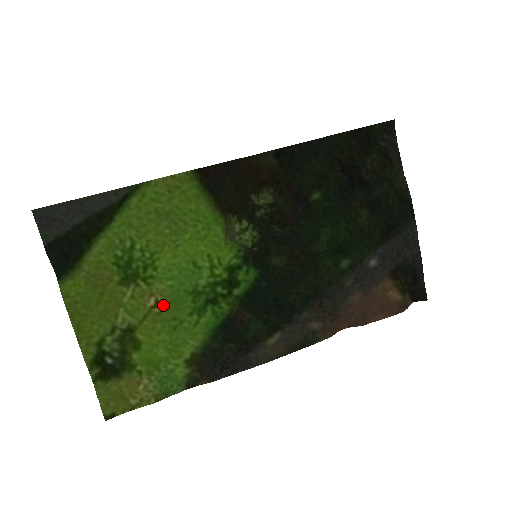
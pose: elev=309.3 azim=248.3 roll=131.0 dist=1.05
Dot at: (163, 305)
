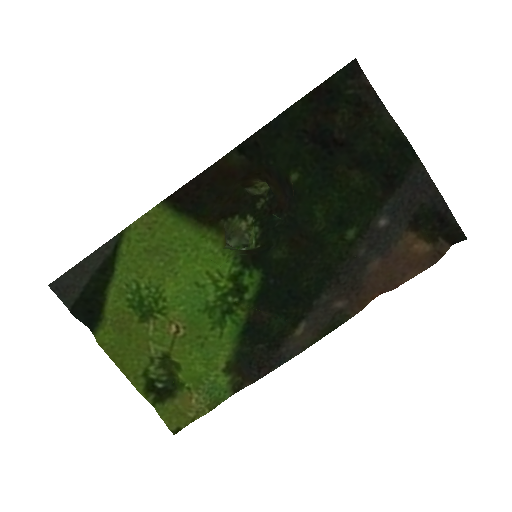
Dot at: (184, 328)
